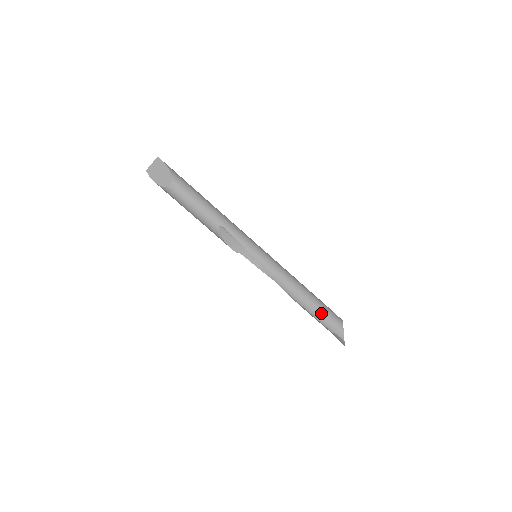
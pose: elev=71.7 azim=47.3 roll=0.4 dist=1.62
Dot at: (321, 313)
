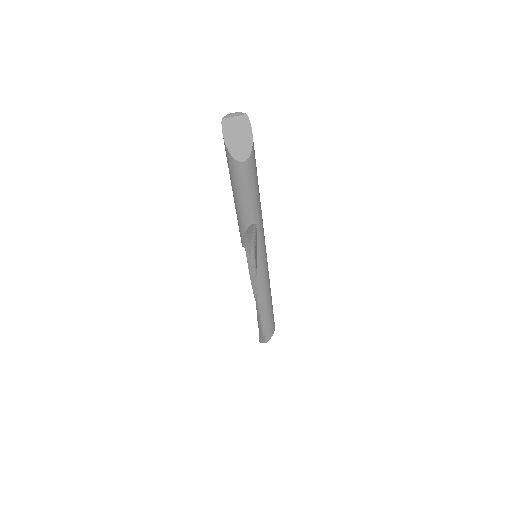
Dot at: (268, 320)
